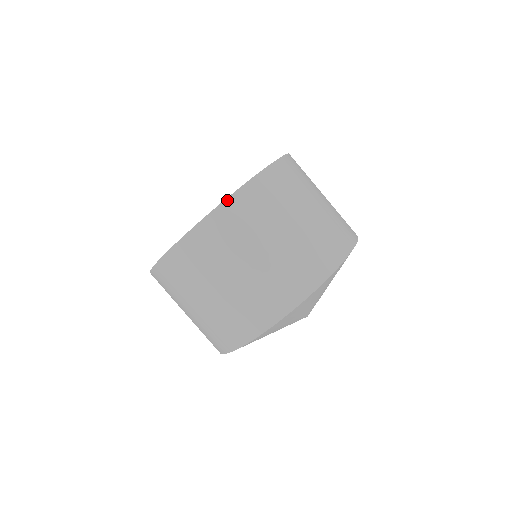
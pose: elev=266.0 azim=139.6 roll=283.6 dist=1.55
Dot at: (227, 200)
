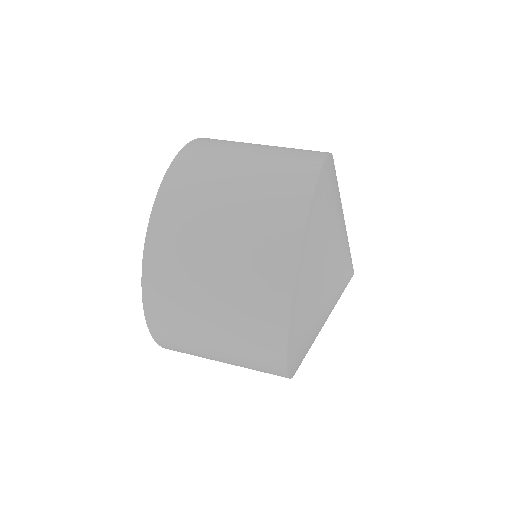
Dot at: occluded
